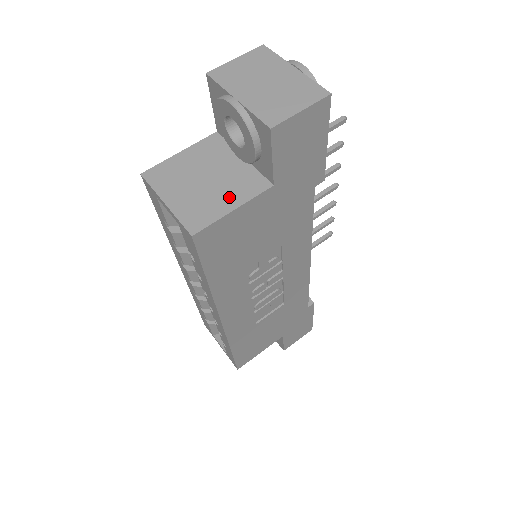
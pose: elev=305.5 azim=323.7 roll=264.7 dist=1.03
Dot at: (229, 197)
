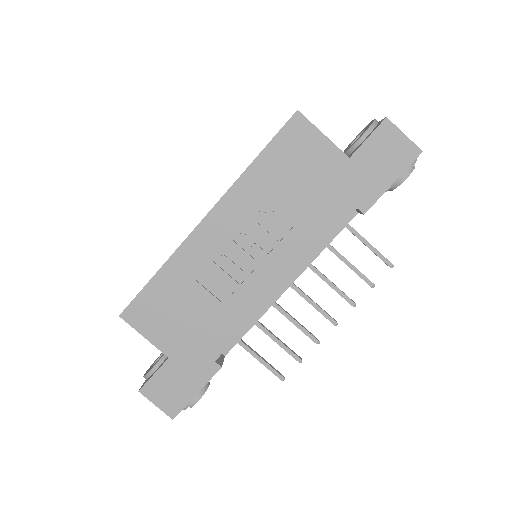
Dot at: occluded
